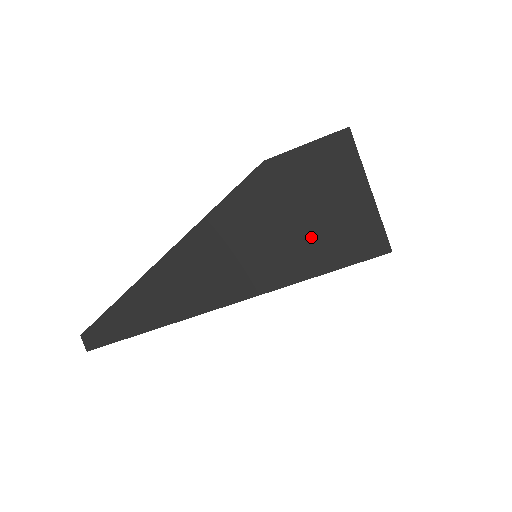
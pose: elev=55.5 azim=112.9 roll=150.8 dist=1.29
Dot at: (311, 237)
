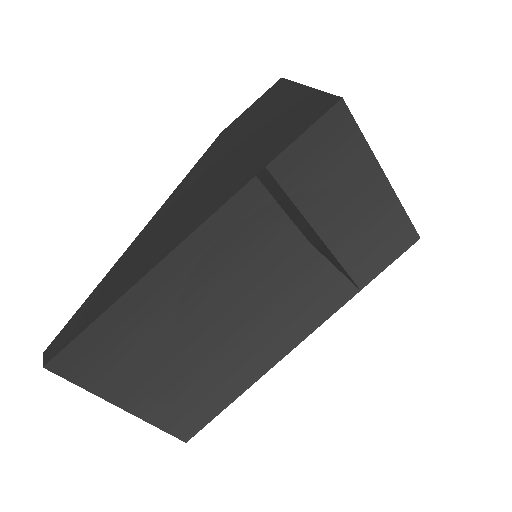
Dot at: (264, 141)
